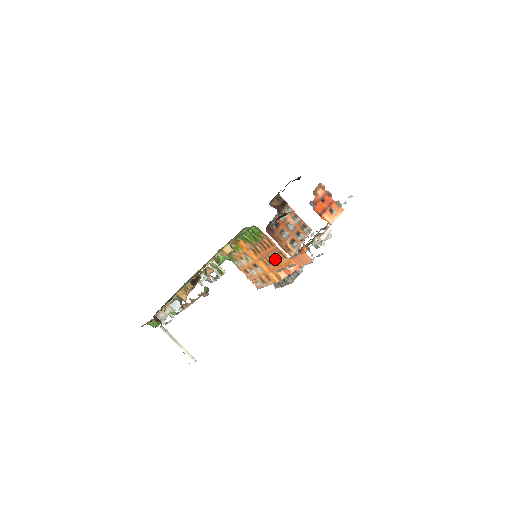
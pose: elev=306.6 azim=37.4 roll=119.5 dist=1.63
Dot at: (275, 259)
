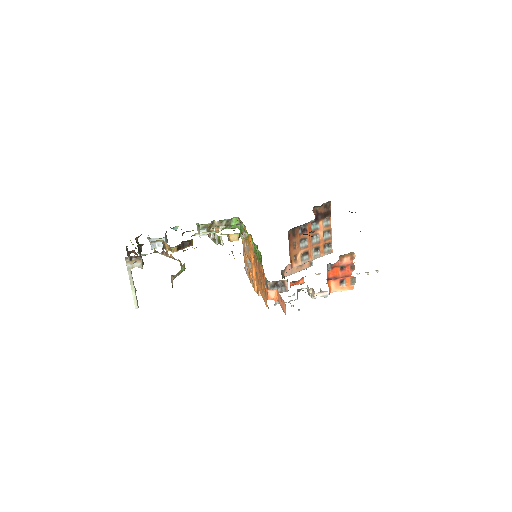
Dot at: (261, 283)
